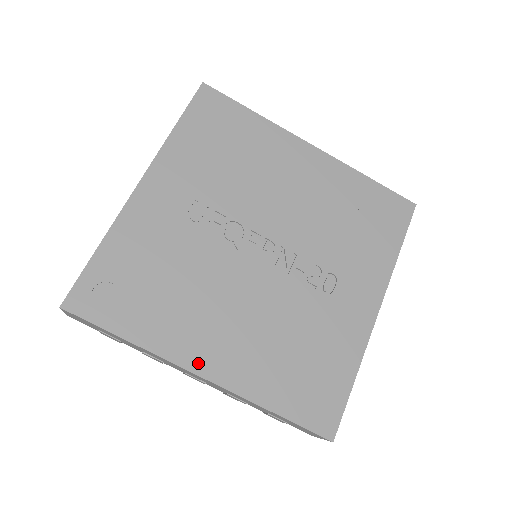
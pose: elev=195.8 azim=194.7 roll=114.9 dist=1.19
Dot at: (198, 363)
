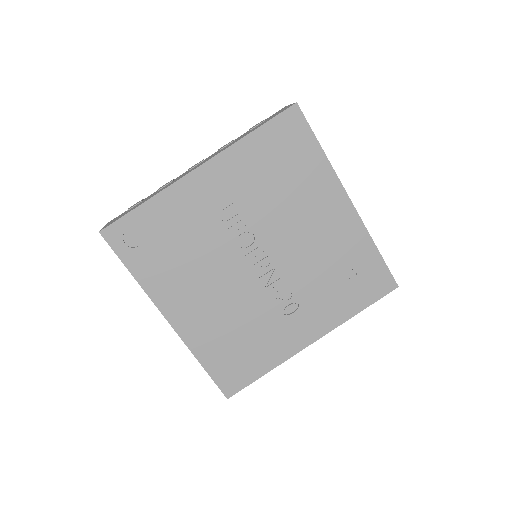
Dot at: (170, 312)
